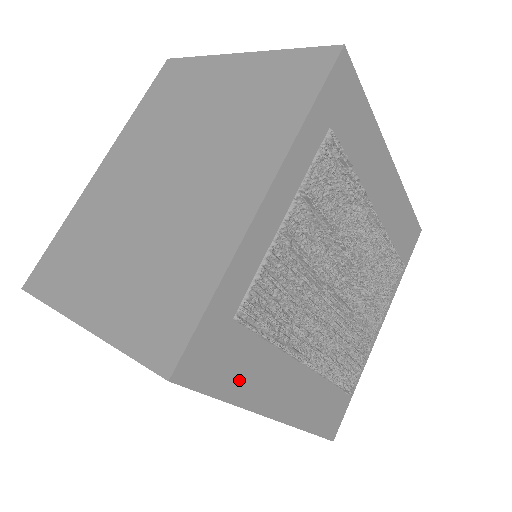
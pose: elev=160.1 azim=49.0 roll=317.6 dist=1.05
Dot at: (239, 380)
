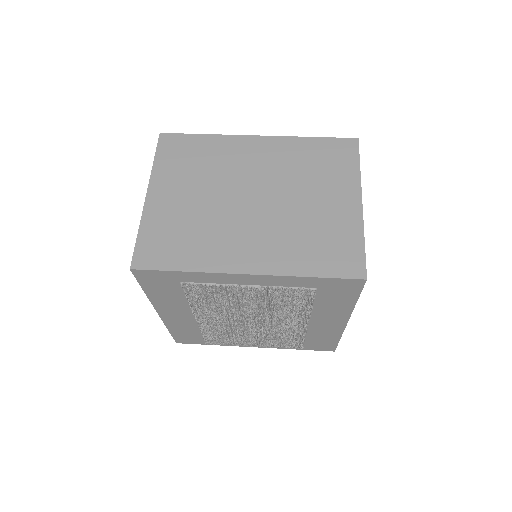
Dot at: (158, 293)
